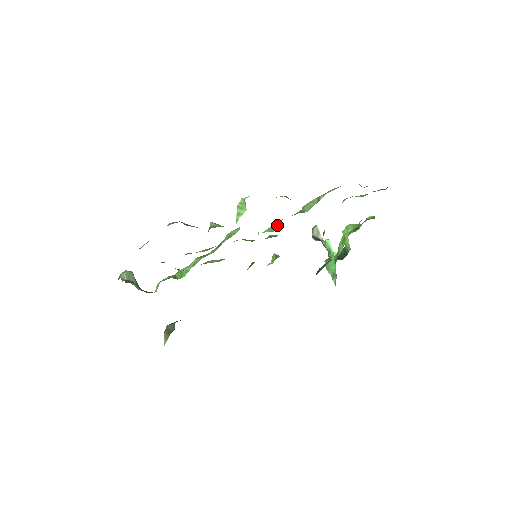
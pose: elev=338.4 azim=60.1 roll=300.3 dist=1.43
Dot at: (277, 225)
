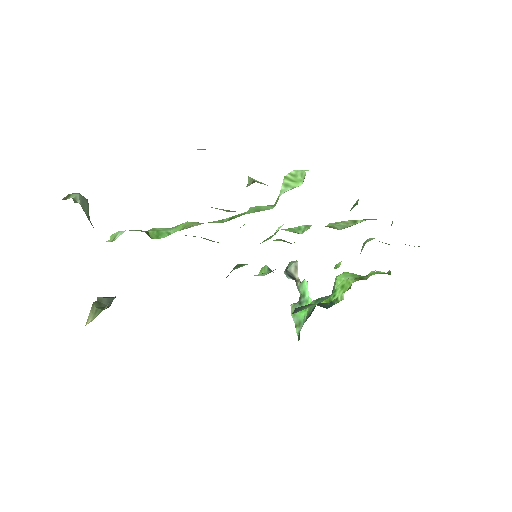
Dot at: (303, 228)
